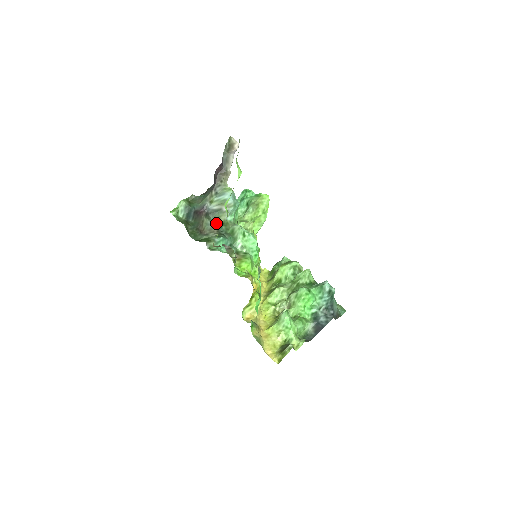
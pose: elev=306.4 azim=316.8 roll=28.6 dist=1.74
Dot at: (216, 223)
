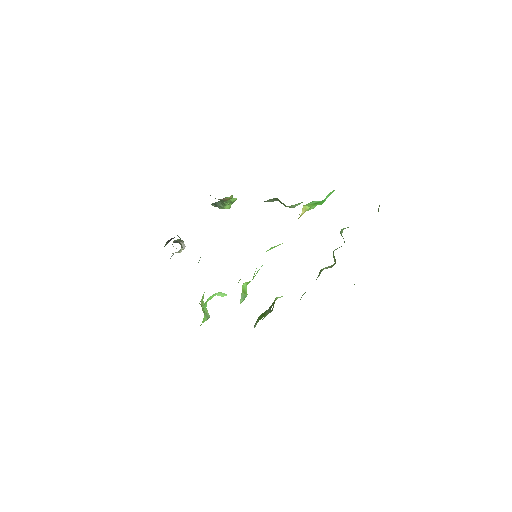
Dot at: occluded
